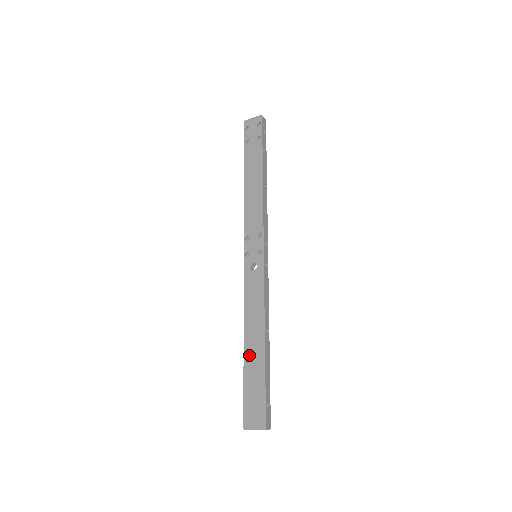
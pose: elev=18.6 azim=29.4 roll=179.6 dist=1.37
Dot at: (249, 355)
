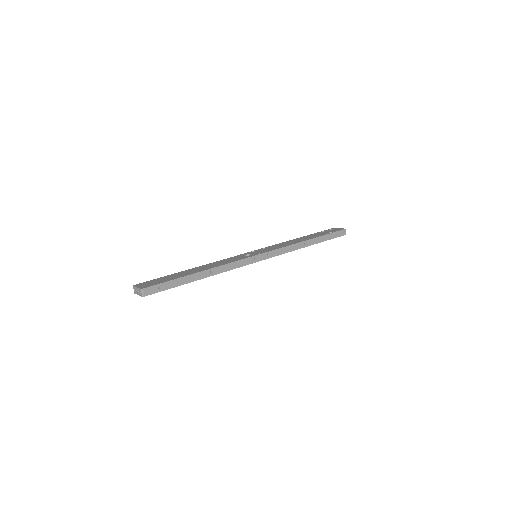
Dot at: (187, 271)
